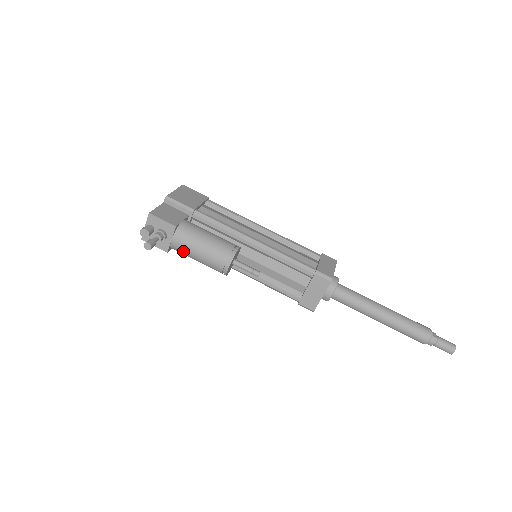
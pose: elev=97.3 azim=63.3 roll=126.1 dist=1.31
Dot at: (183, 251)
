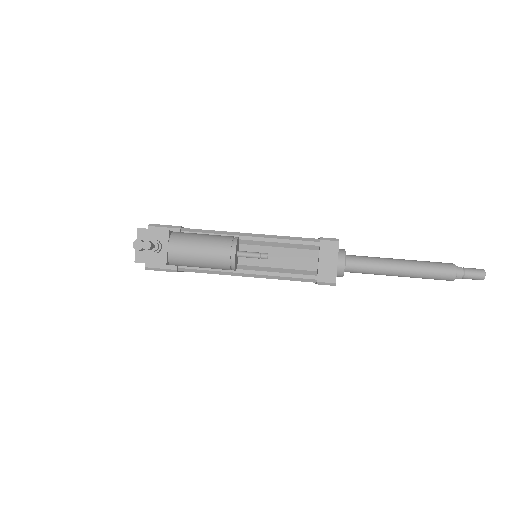
Dot at: (183, 256)
